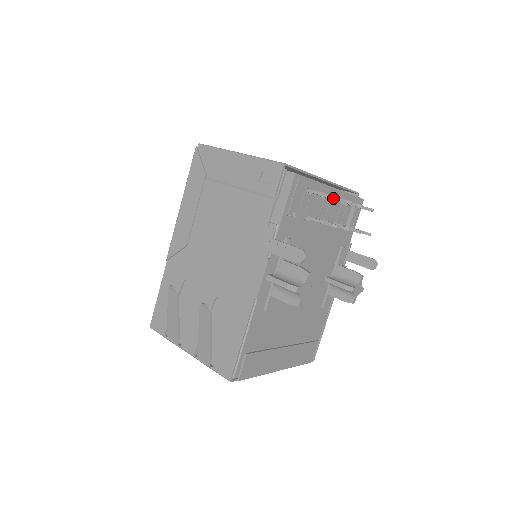
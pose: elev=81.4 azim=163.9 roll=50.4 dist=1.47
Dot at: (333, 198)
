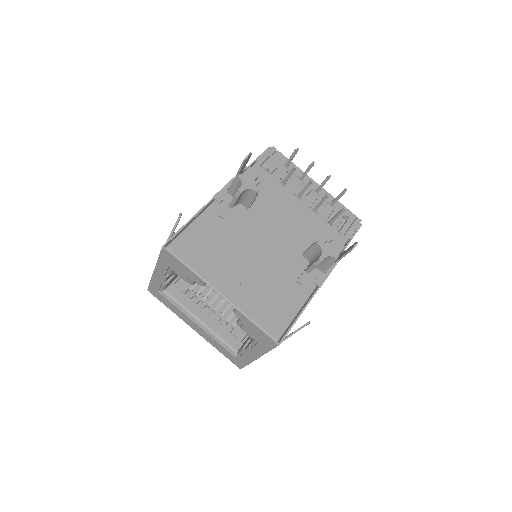
Dot at: (294, 151)
